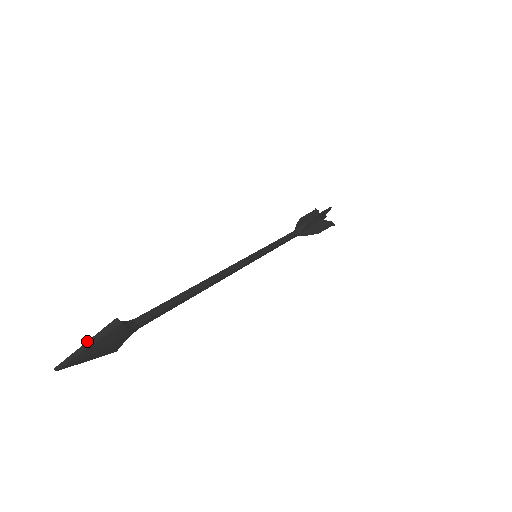
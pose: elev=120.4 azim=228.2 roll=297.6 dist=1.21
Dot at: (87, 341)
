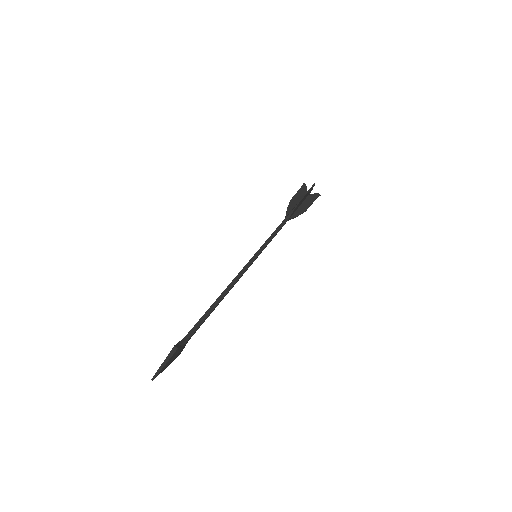
Dot at: (163, 362)
